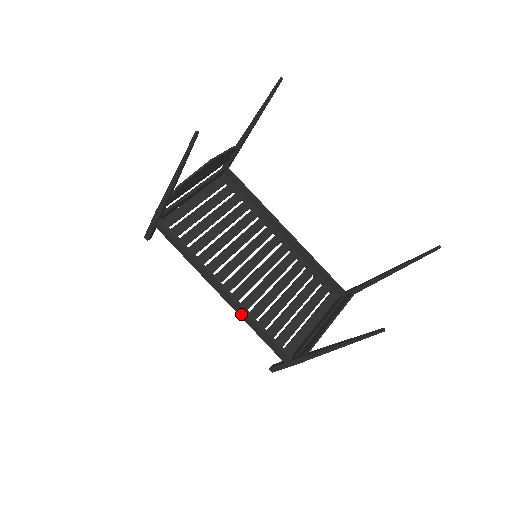
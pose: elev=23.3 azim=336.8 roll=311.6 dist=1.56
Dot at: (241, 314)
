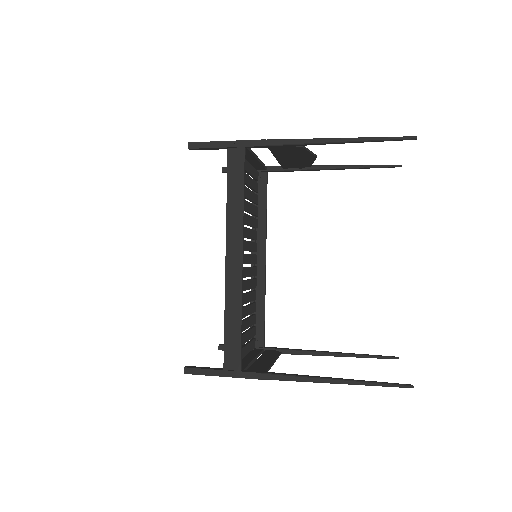
Dot at: (231, 292)
